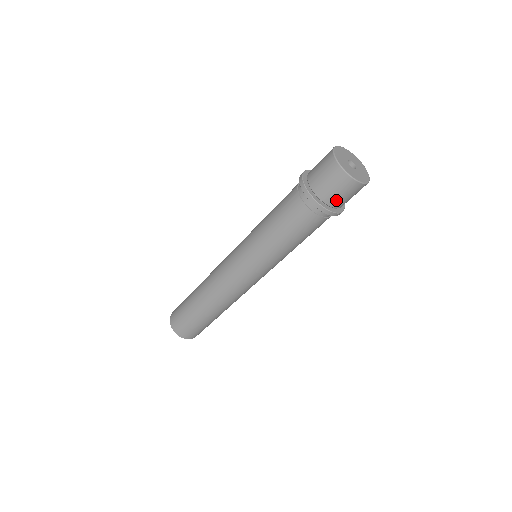
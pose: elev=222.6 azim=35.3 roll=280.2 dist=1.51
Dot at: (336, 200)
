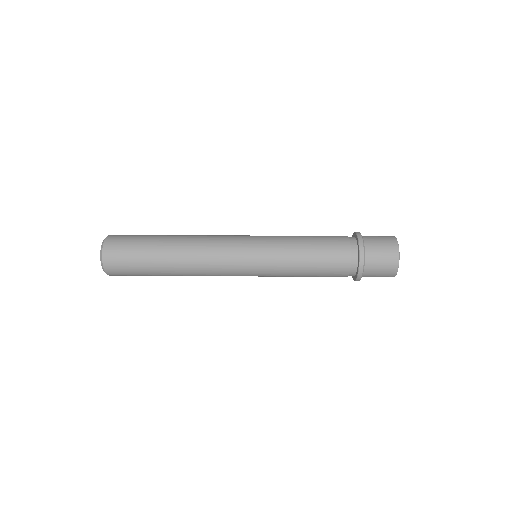
Dot at: occluded
